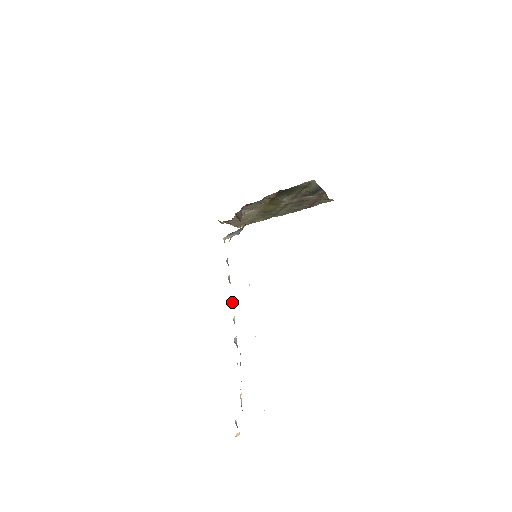
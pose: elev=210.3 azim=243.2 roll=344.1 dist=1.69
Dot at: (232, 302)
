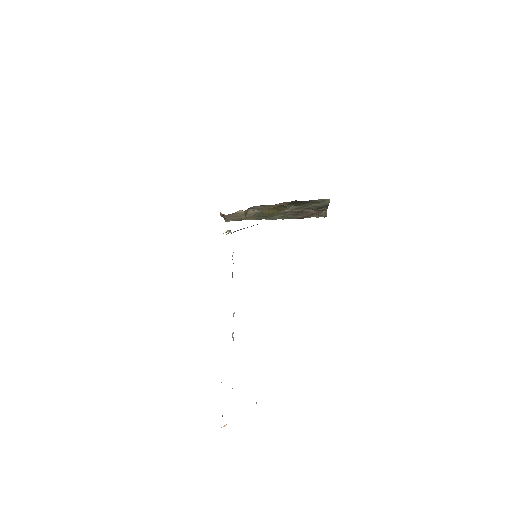
Dot at: occluded
